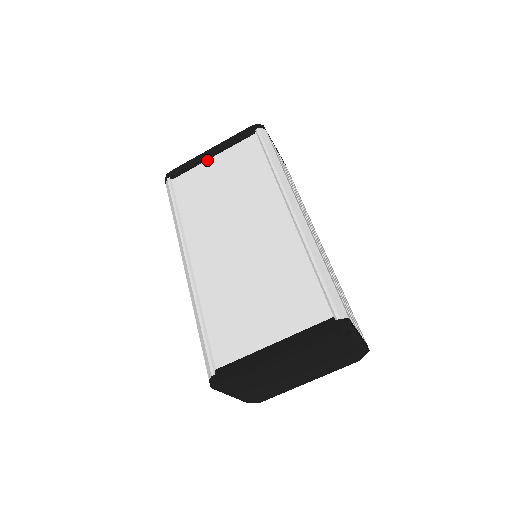
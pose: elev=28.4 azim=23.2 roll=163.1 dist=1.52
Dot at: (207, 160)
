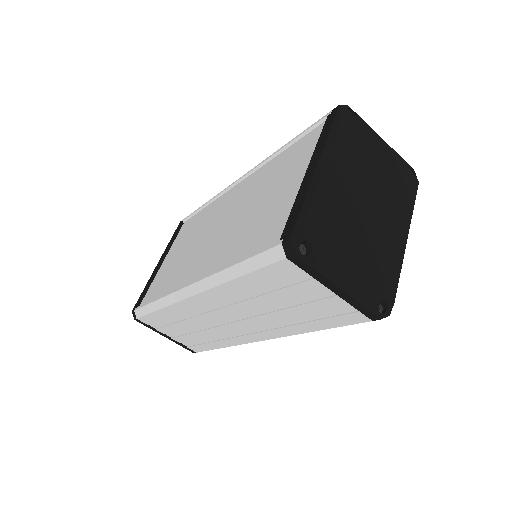
Dot at: (159, 268)
